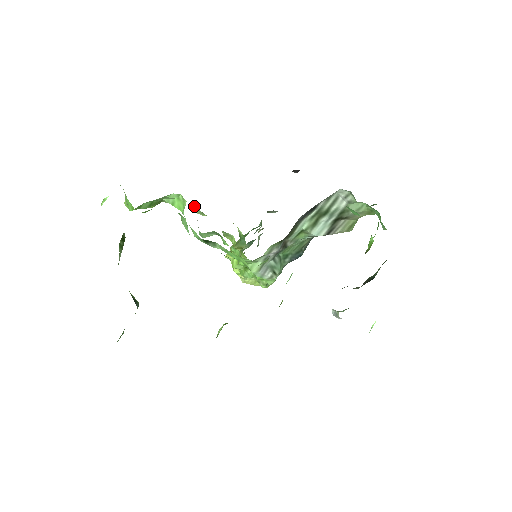
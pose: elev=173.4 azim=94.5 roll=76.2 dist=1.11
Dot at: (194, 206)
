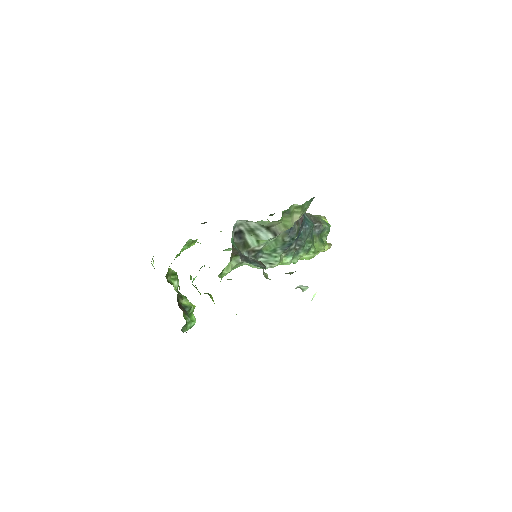
Dot at: occluded
